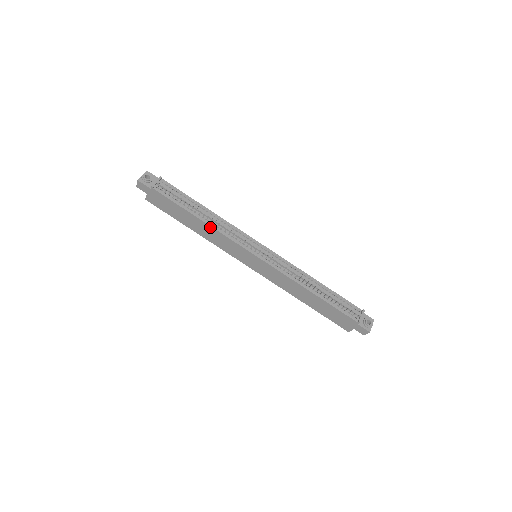
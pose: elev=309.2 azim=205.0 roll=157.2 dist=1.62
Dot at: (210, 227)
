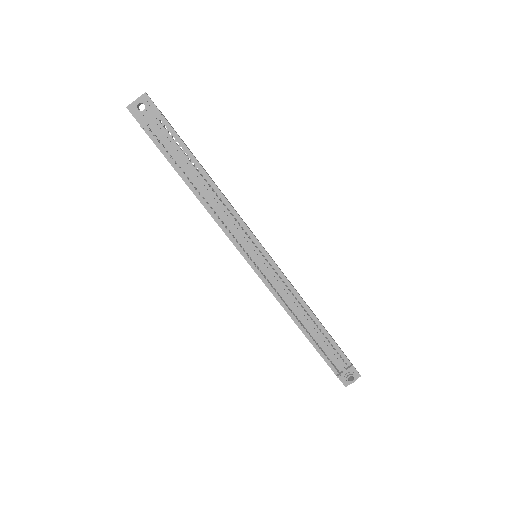
Dot at: (205, 208)
